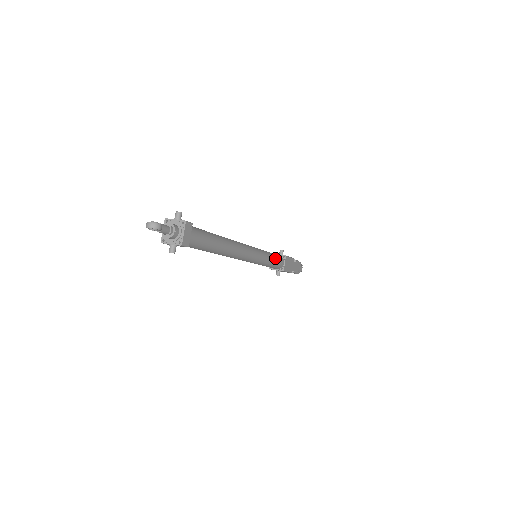
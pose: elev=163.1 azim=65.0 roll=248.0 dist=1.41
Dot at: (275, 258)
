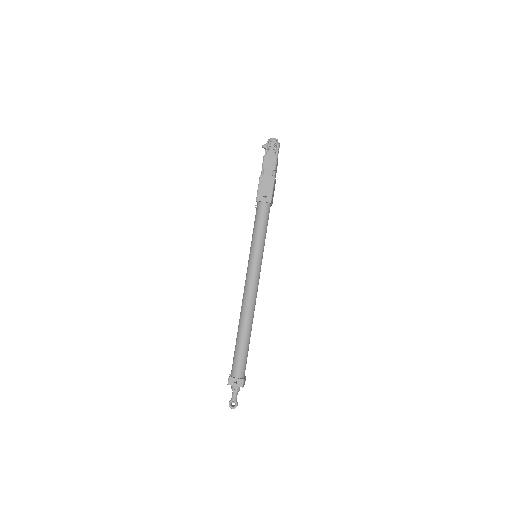
Dot at: (266, 227)
